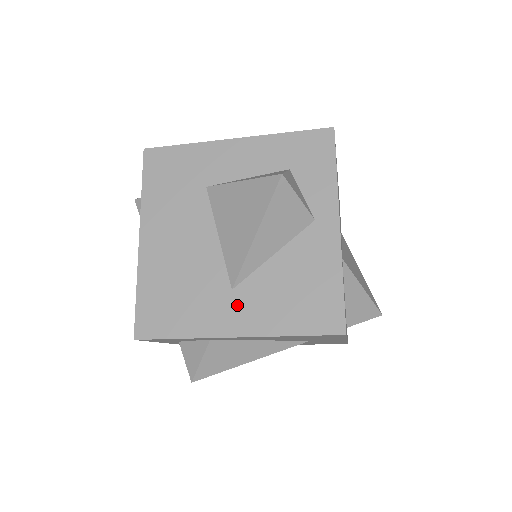
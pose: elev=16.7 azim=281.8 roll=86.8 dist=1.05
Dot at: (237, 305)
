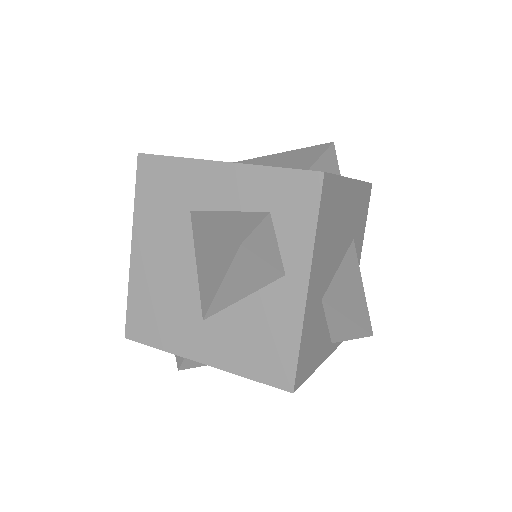
Dot at: (206, 336)
